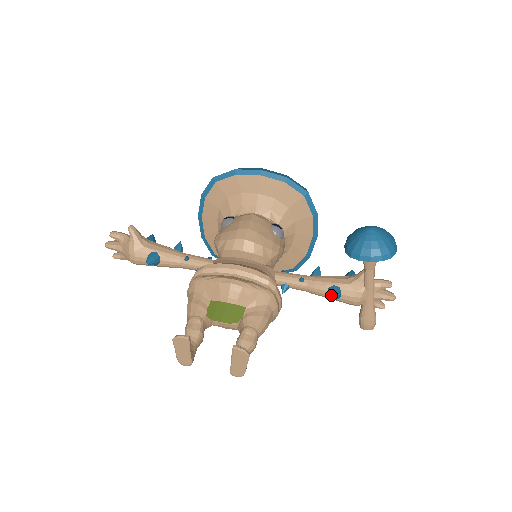
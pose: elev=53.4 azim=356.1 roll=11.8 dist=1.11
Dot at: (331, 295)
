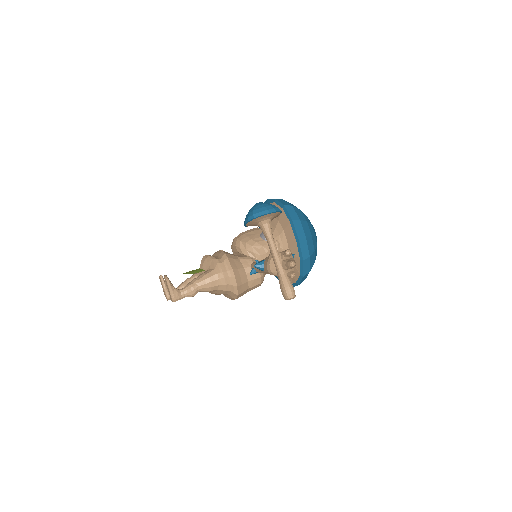
Dot at: (257, 265)
